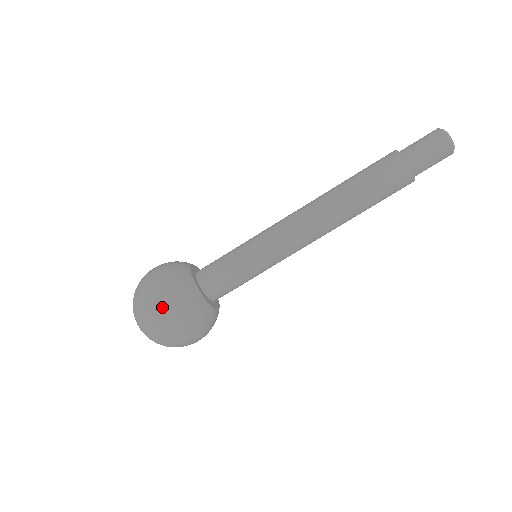
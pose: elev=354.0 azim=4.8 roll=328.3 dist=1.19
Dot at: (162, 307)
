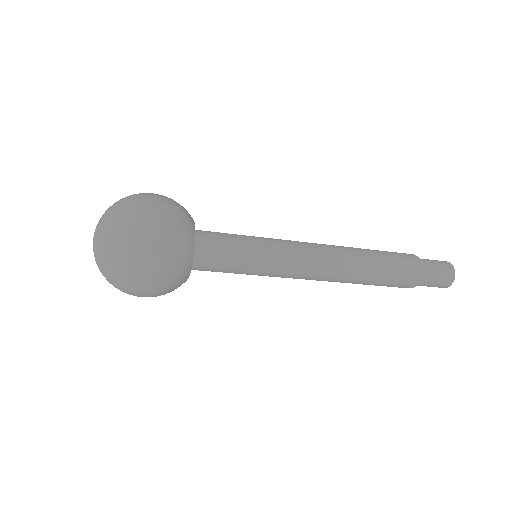
Dot at: (152, 261)
